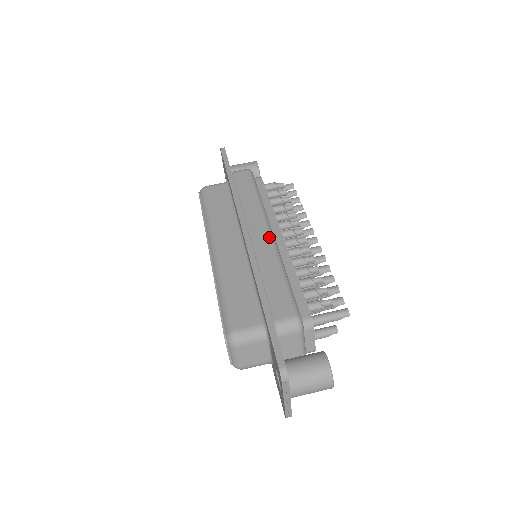
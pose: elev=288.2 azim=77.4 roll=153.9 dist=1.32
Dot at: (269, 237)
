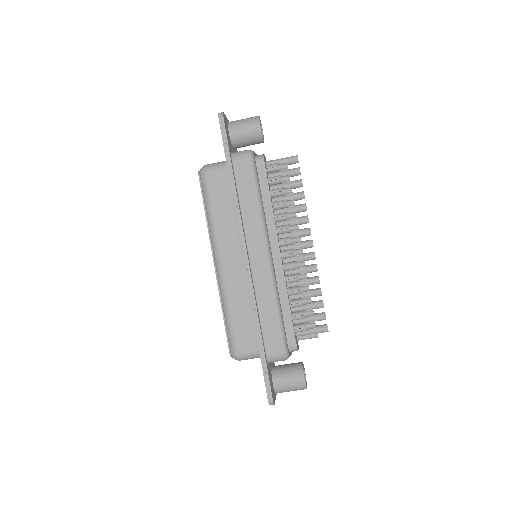
Dot at: (267, 264)
